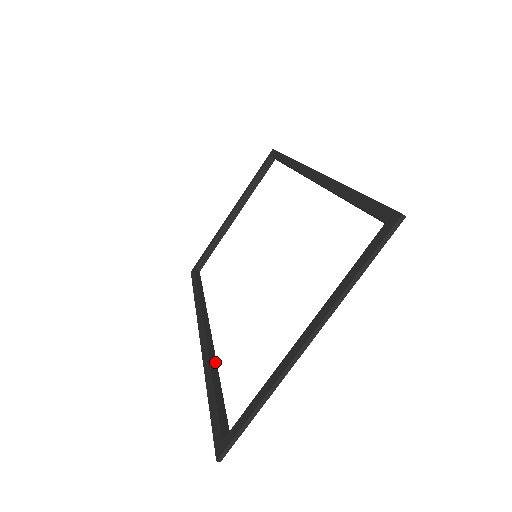
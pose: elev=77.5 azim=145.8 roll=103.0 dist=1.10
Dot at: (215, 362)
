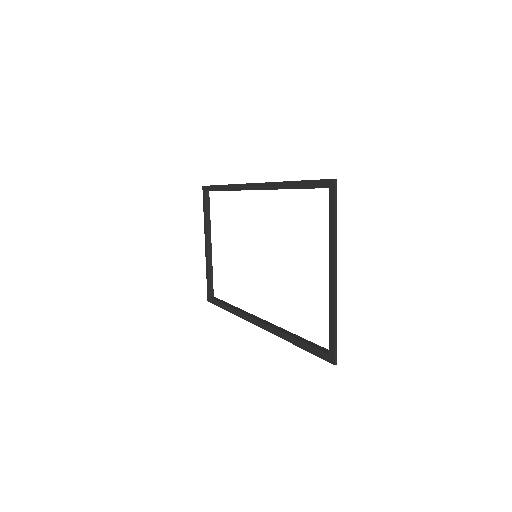
Dot at: (283, 330)
